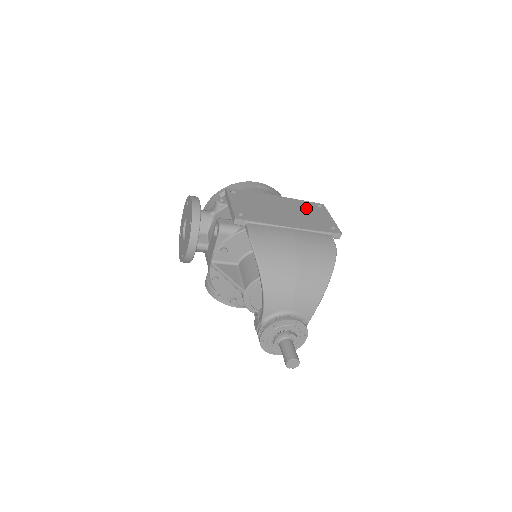
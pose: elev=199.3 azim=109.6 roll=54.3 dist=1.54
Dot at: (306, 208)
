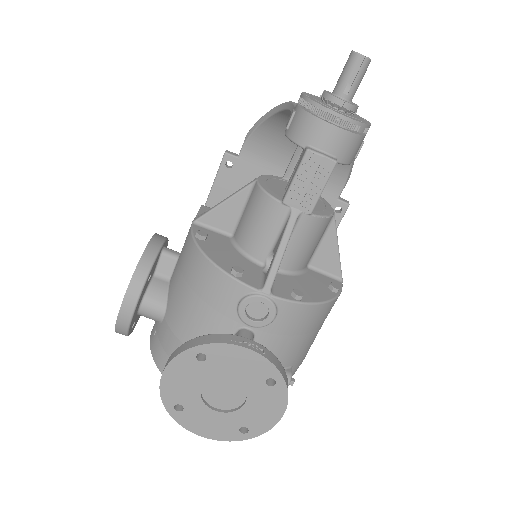
Dot at: occluded
